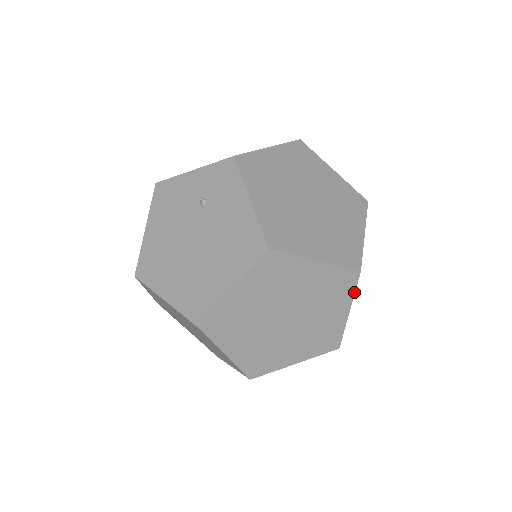
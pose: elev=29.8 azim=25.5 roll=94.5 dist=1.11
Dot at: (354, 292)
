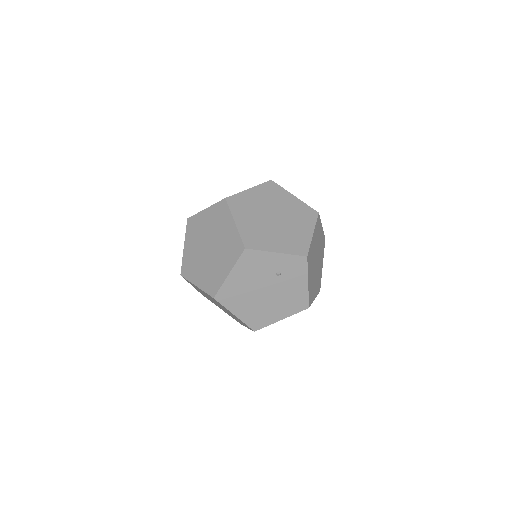
Dot at: occluded
